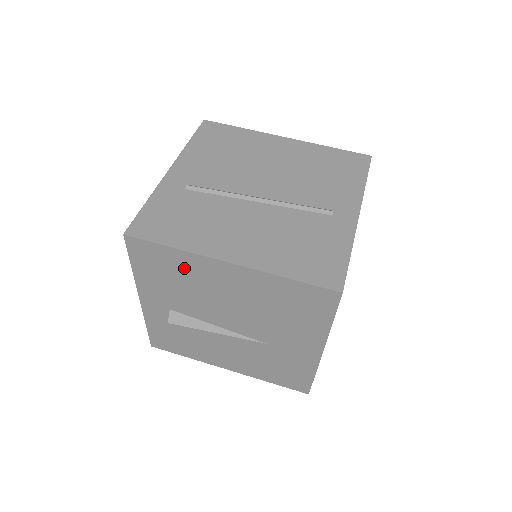
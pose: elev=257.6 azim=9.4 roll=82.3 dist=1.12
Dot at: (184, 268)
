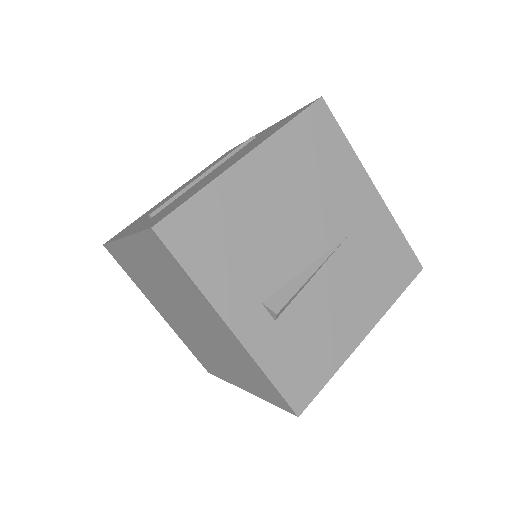
Dot at: (226, 210)
